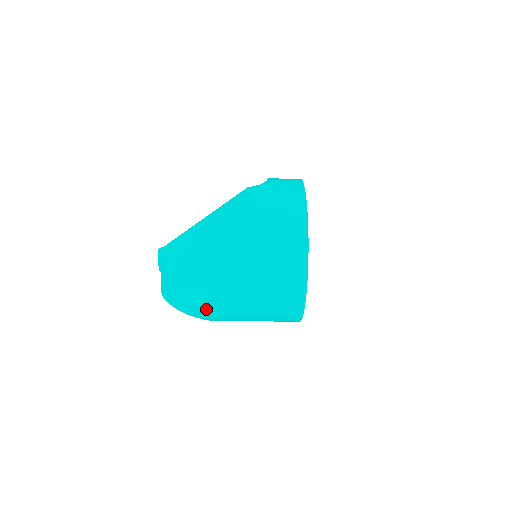
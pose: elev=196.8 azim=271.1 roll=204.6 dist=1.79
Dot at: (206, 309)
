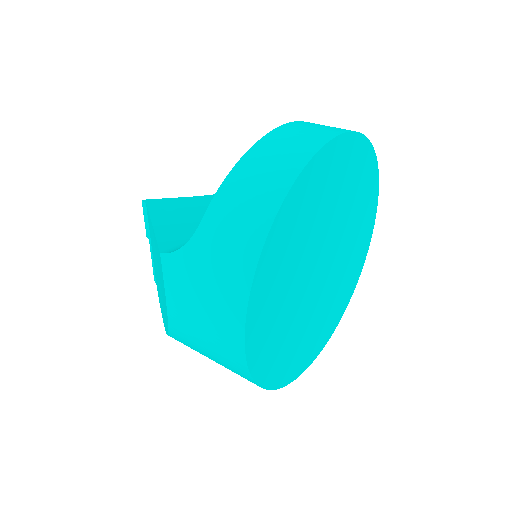
Dot at: occluded
